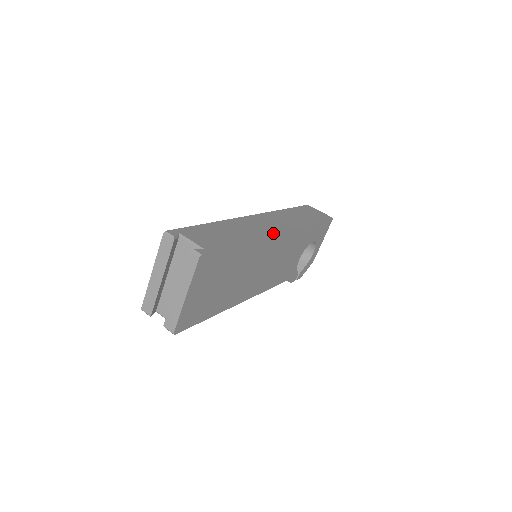
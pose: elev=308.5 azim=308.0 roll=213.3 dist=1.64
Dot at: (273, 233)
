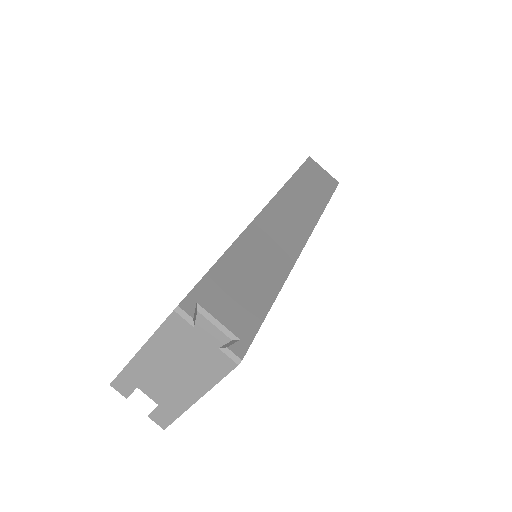
Dot at: (299, 250)
